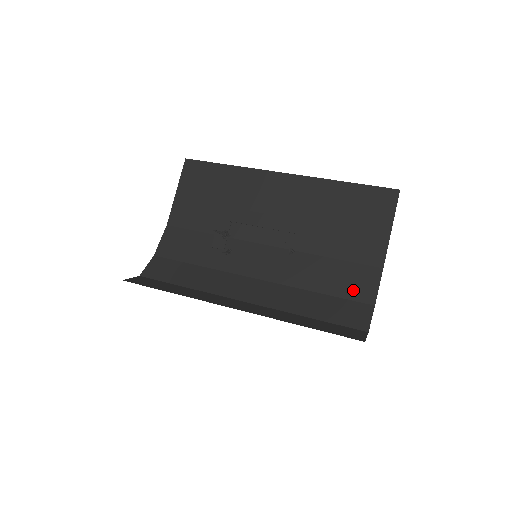
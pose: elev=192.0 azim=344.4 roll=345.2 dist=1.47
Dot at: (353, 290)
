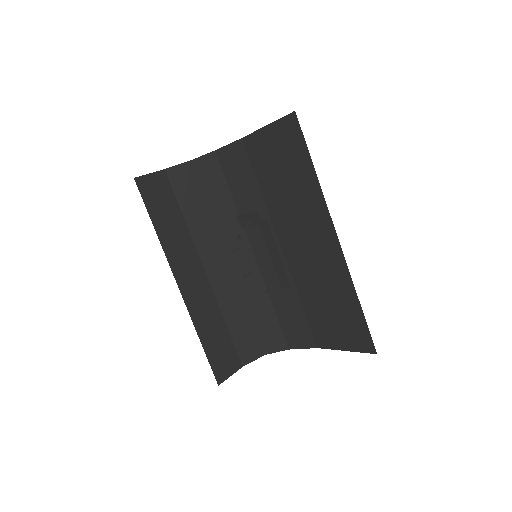
Dot at: (290, 331)
